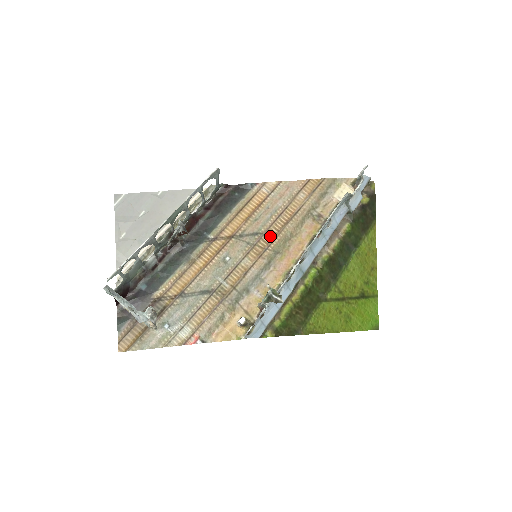
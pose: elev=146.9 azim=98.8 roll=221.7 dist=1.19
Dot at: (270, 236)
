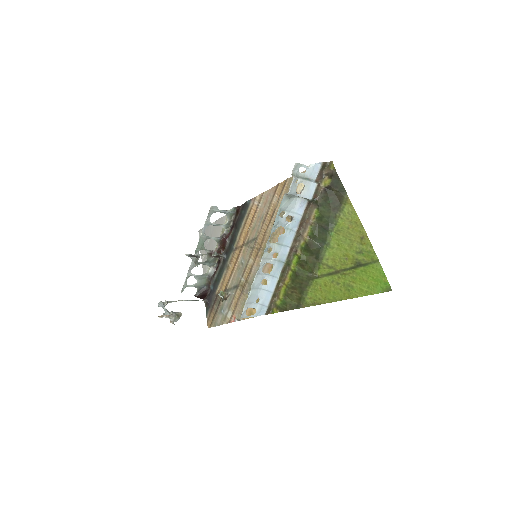
Dot at: (261, 239)
